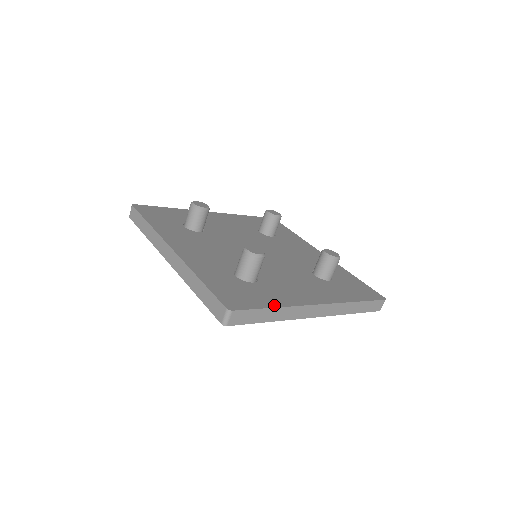
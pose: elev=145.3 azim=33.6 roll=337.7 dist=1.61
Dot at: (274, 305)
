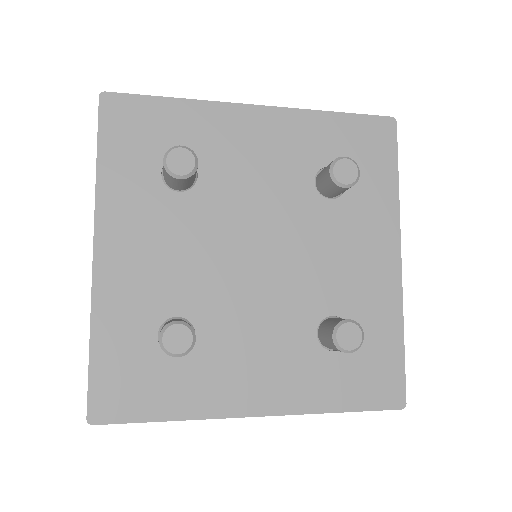
Dot at: (170, 416)
